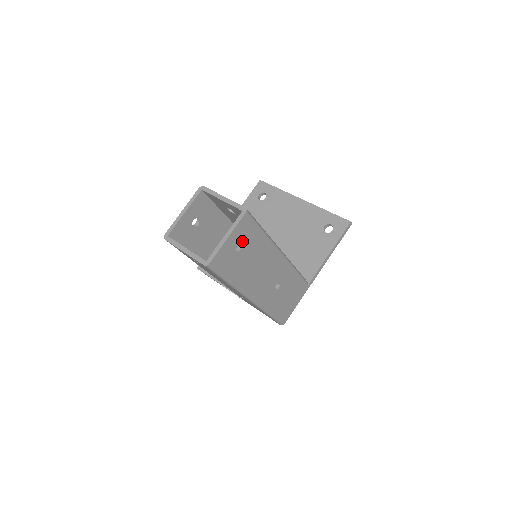
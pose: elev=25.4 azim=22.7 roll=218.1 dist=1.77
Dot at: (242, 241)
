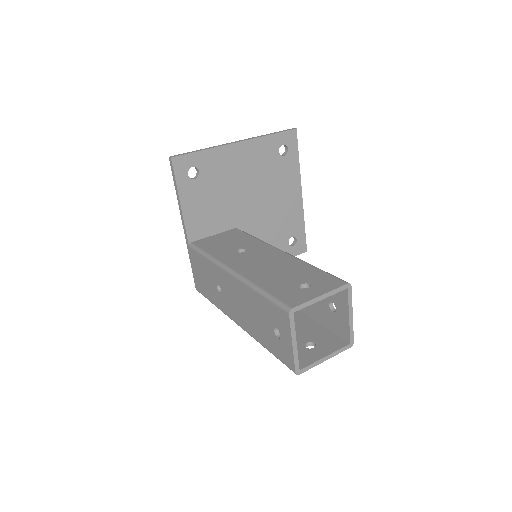
Dot at: occluded
